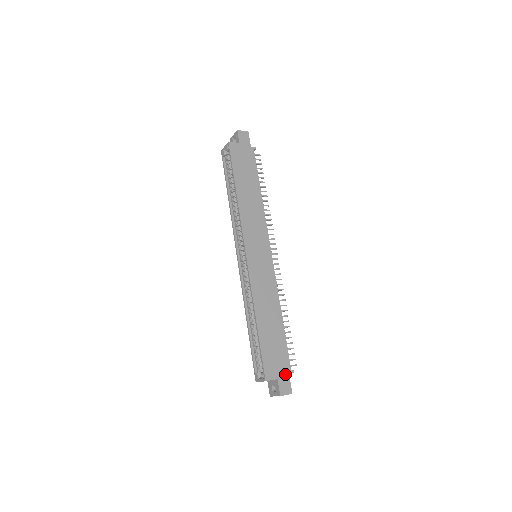
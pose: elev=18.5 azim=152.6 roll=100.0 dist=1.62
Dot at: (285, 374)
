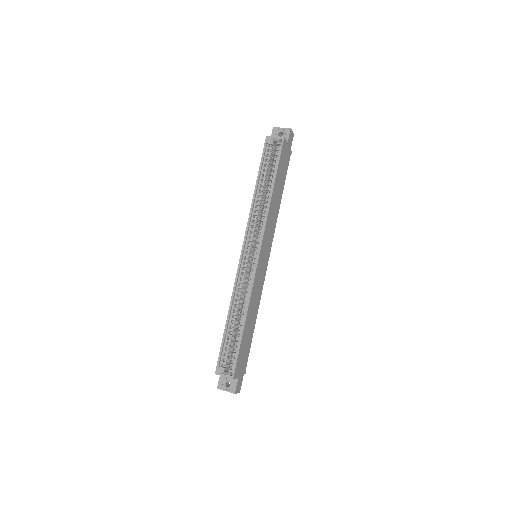
Dot at: (242, 374)
